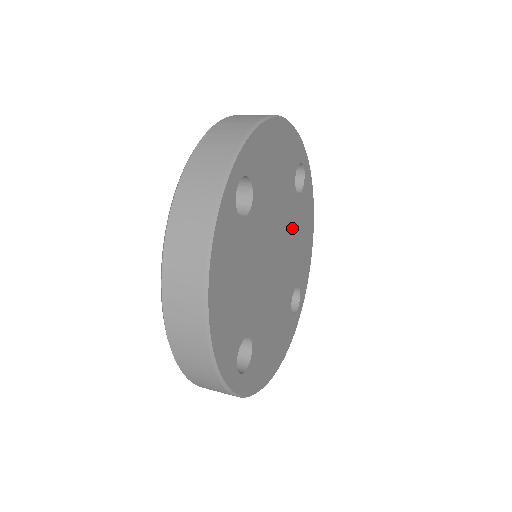
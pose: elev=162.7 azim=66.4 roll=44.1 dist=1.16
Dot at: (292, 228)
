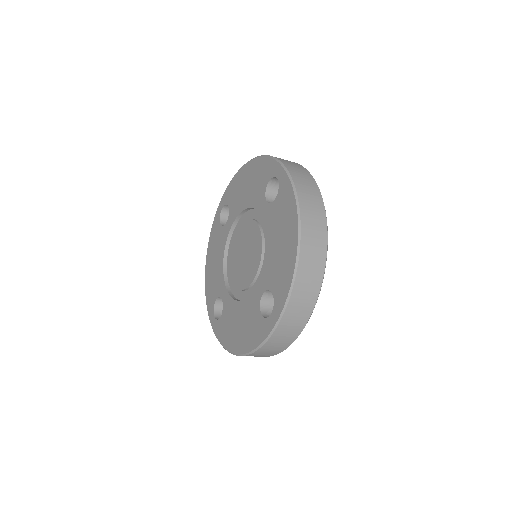
Dot at: occluded
